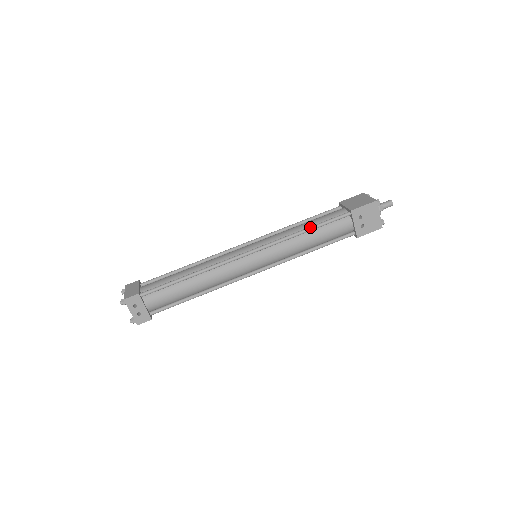
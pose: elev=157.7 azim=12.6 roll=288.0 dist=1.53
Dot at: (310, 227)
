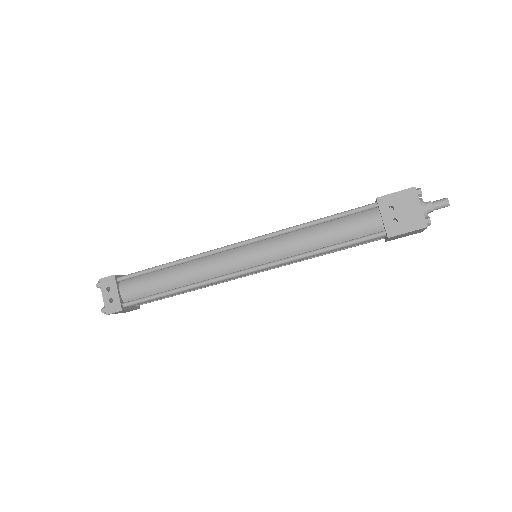
Dot at: (321, 218)
